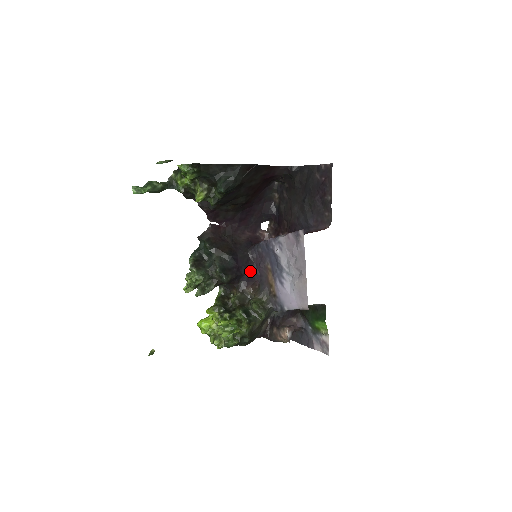
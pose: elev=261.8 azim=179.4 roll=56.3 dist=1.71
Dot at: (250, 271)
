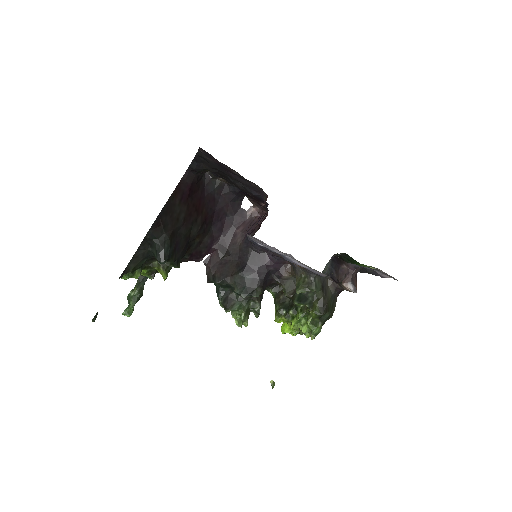
Dot at: (270, 262)
